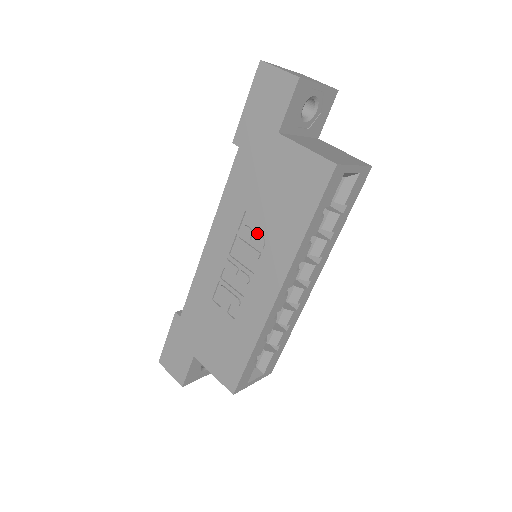
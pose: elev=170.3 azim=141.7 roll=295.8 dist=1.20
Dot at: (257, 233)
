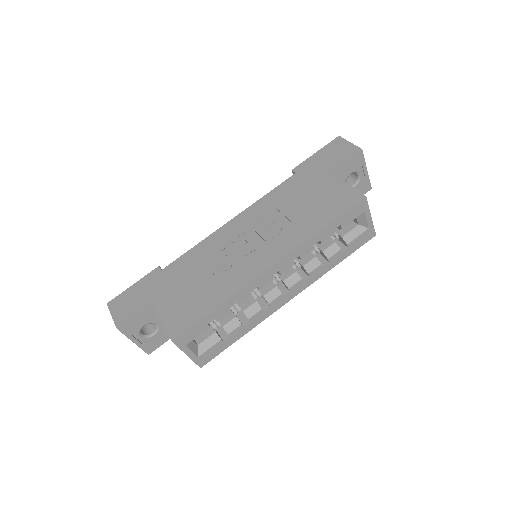
Dot at: (277, 224)
